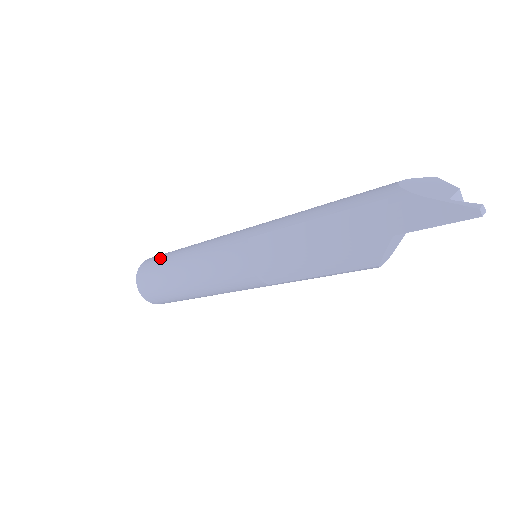
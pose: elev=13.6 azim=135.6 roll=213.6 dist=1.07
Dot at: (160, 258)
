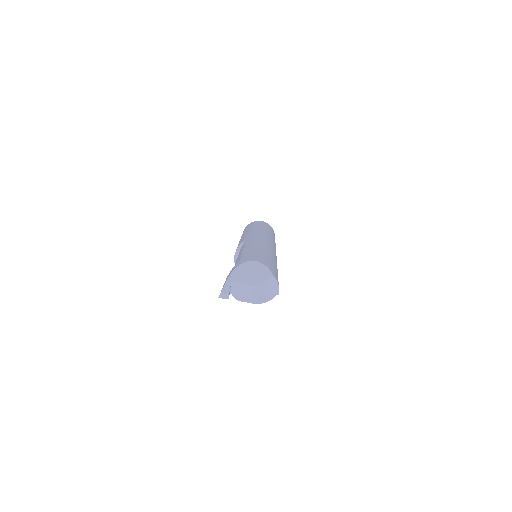
Dot at: (255, 224)
